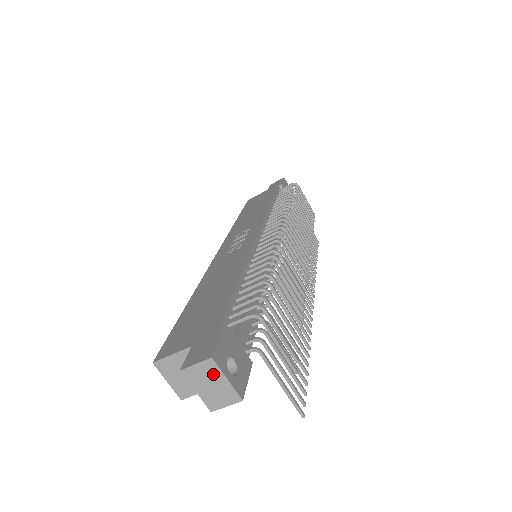
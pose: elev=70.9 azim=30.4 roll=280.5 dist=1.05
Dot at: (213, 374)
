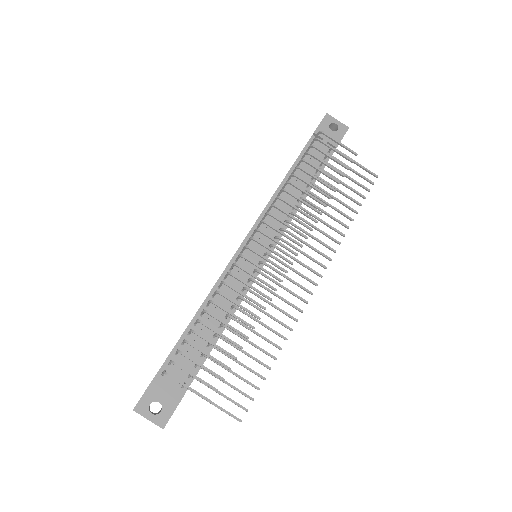
Dot at: (142, 415)
